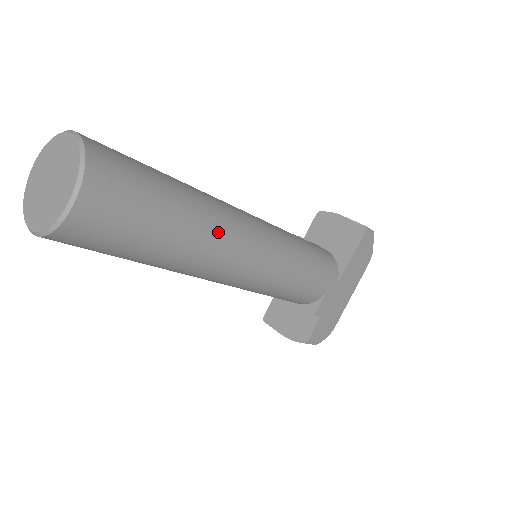
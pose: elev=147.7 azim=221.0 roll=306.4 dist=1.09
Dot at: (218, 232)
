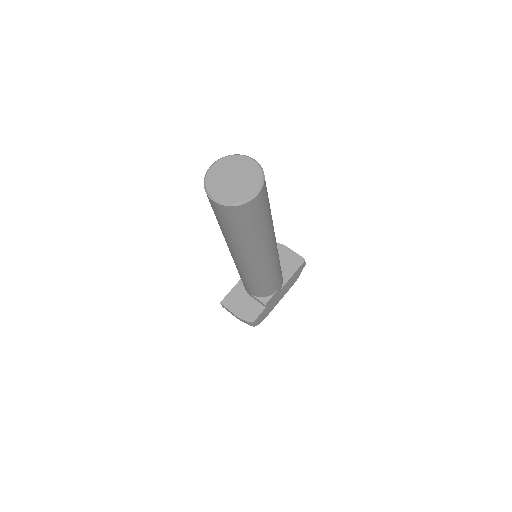
Dot at: (272, 234)
